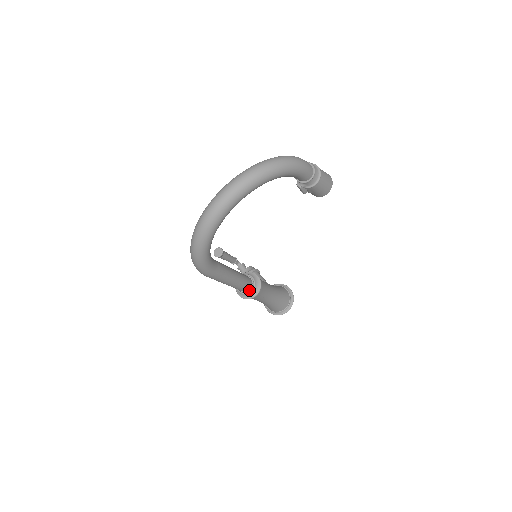
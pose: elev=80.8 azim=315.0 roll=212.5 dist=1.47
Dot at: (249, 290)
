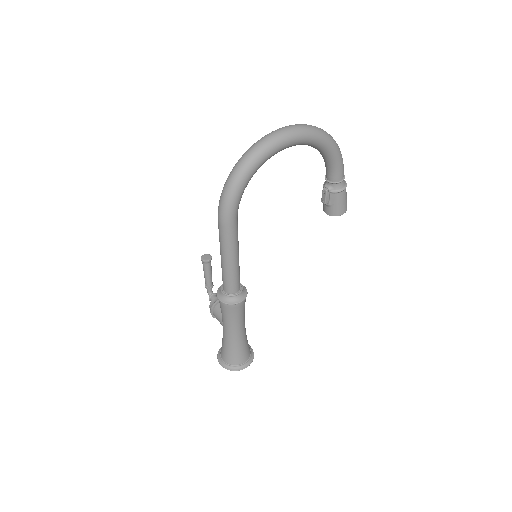
Dot at: (235, 292)
